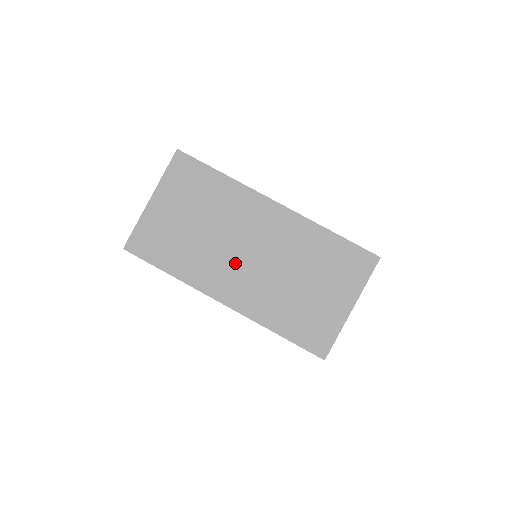
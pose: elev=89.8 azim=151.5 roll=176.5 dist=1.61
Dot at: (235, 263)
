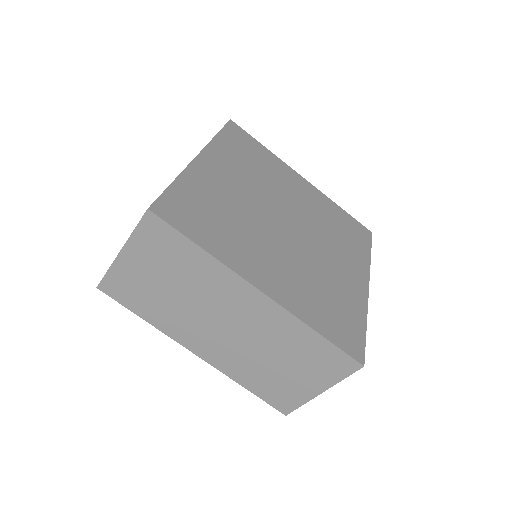
Dot at: (210, 329)
